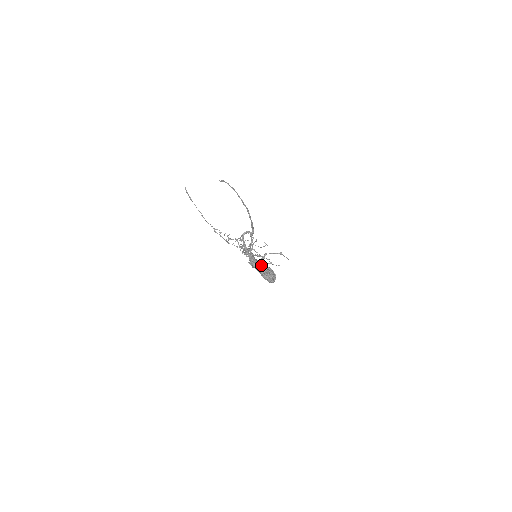
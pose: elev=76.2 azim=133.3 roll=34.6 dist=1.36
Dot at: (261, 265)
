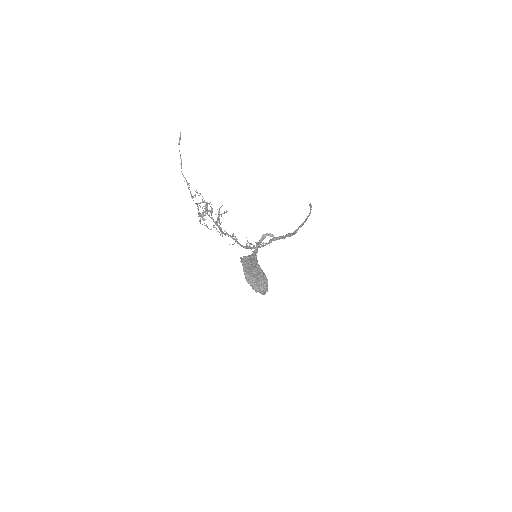
Dot at: (255, 267)
